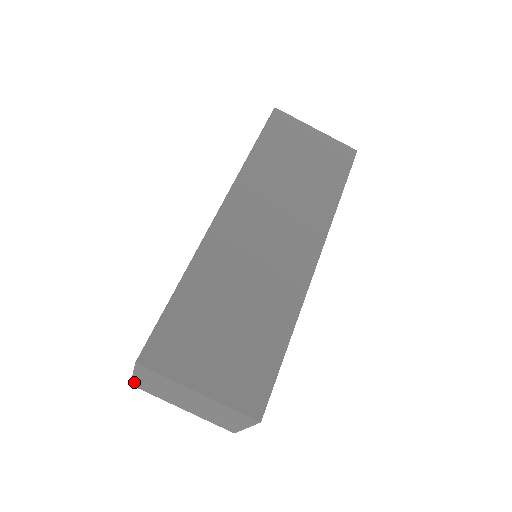
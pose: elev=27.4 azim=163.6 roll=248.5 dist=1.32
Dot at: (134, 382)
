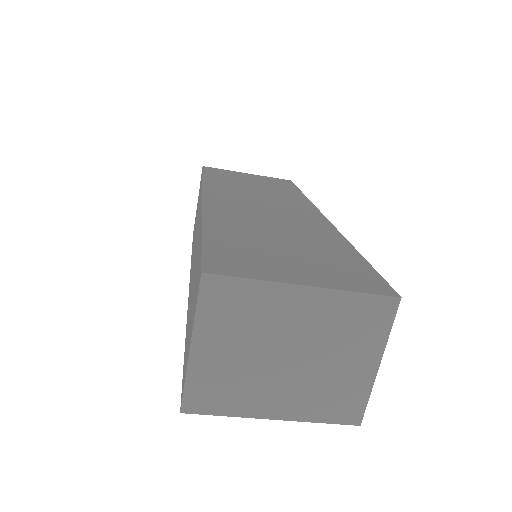
Dot at: (189, 387)
